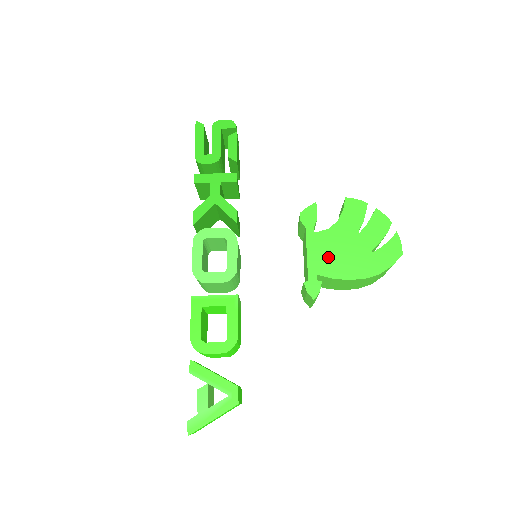
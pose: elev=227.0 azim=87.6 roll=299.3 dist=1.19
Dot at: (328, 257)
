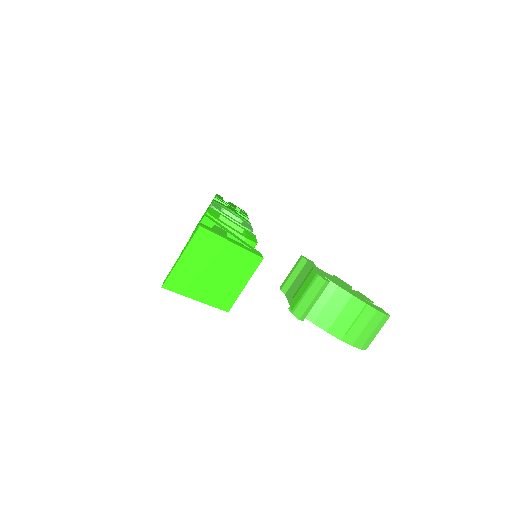
Dot at: (331, 278)
